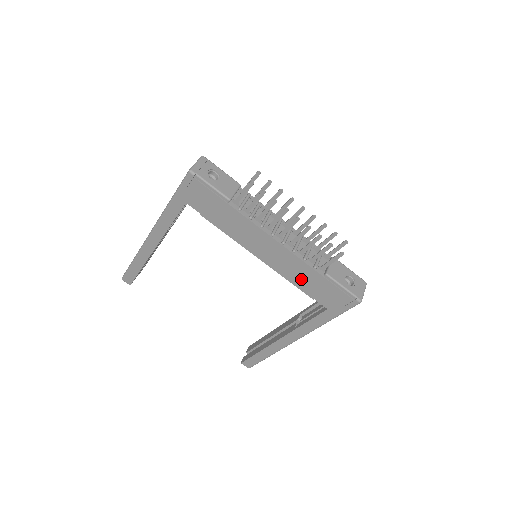
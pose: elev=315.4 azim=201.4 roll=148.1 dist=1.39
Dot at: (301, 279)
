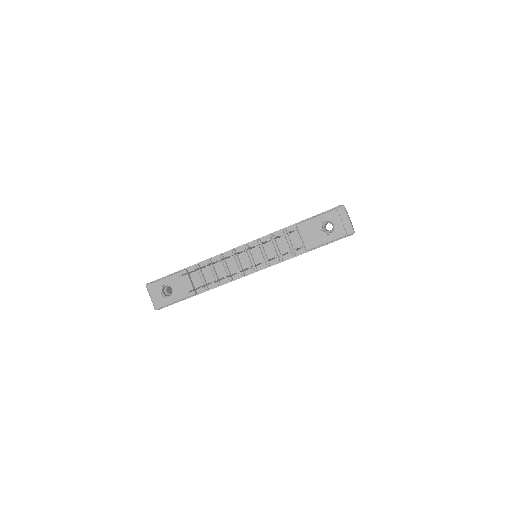
Dot at: occluded
